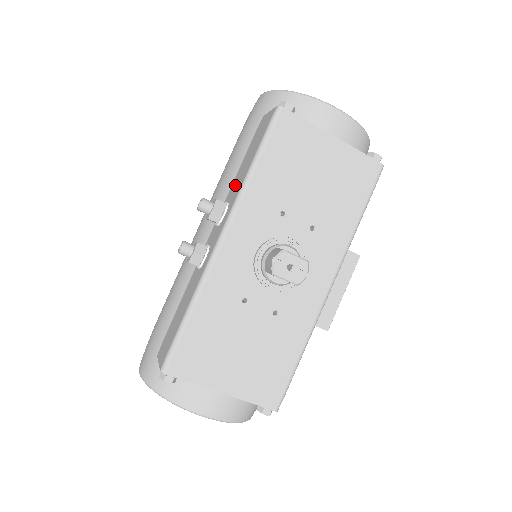
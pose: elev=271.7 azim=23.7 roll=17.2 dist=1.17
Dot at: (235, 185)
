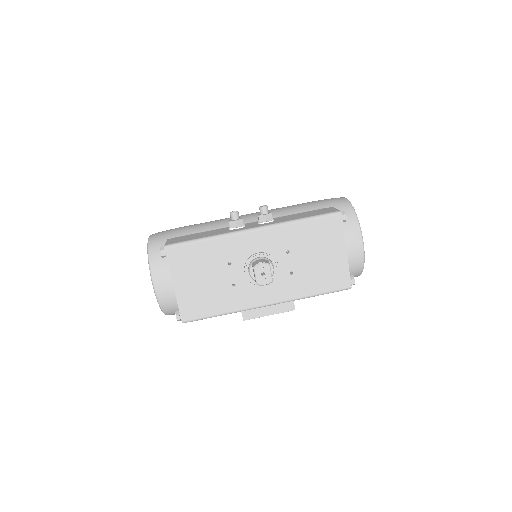
Dot at: (286, 217)
